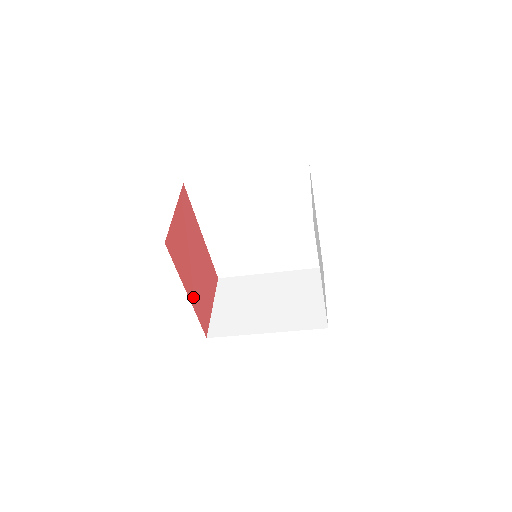
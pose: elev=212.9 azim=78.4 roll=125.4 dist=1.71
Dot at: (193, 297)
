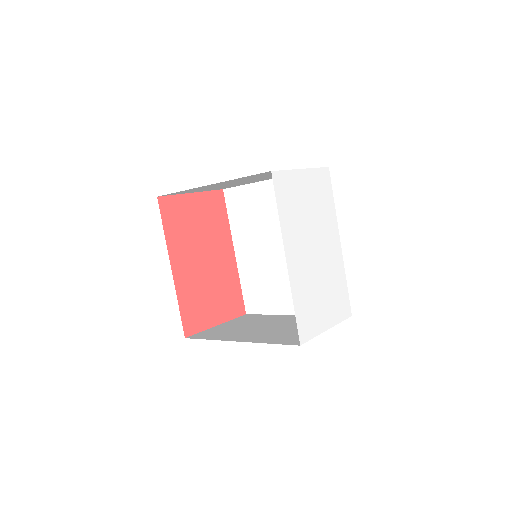
Dot at: (181, 280)
